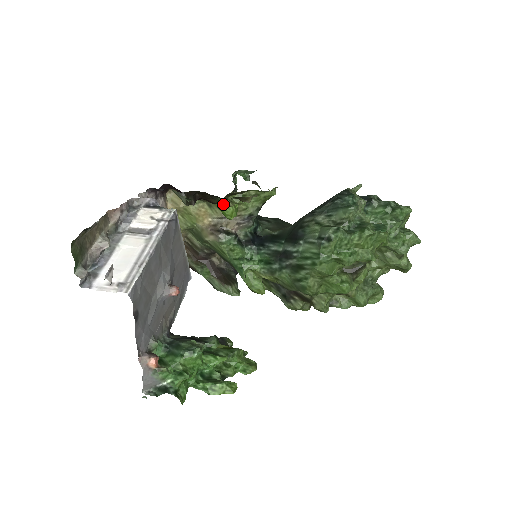
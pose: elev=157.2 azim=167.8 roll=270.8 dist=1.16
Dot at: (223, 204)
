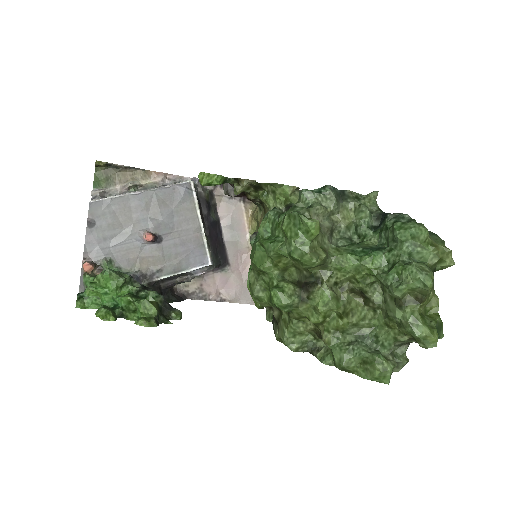
Dot at: (235, 189)
